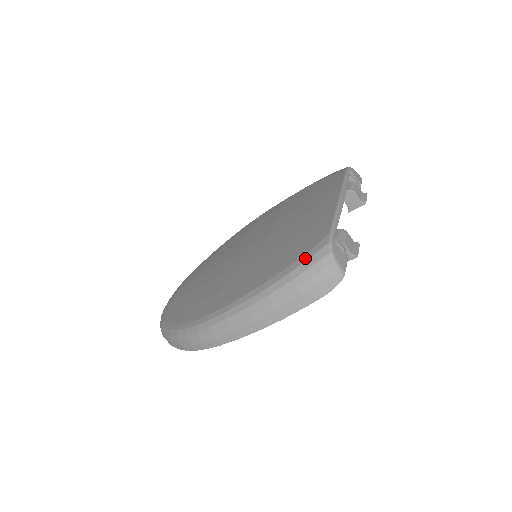
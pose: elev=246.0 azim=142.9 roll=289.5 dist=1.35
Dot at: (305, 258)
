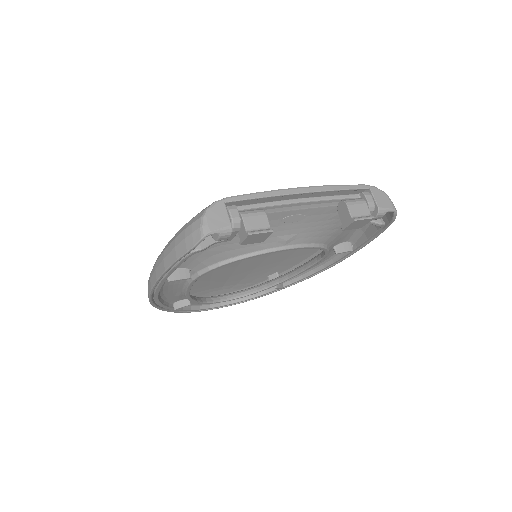
Dot at: occluded
